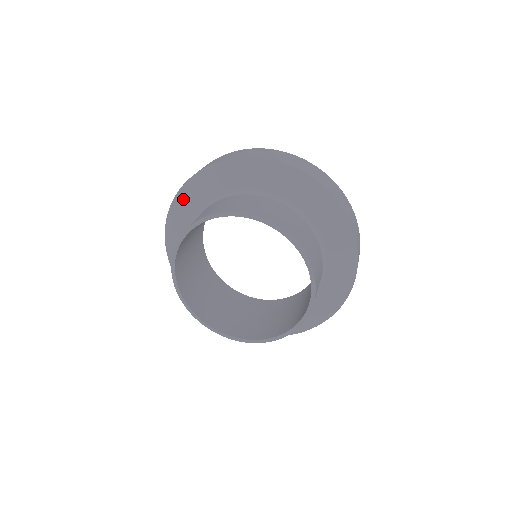
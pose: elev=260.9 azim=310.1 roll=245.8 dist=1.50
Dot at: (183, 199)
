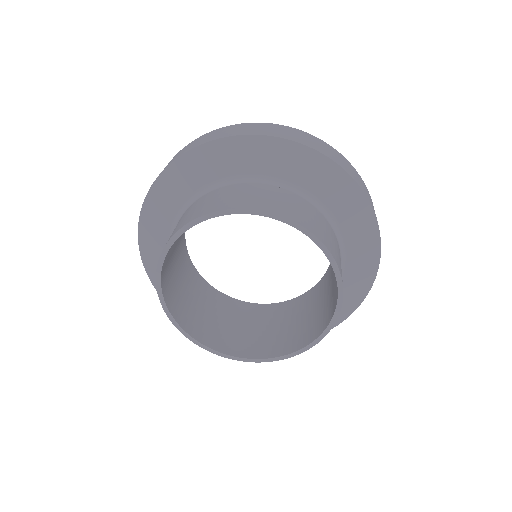
Dot at: (147, 242)
